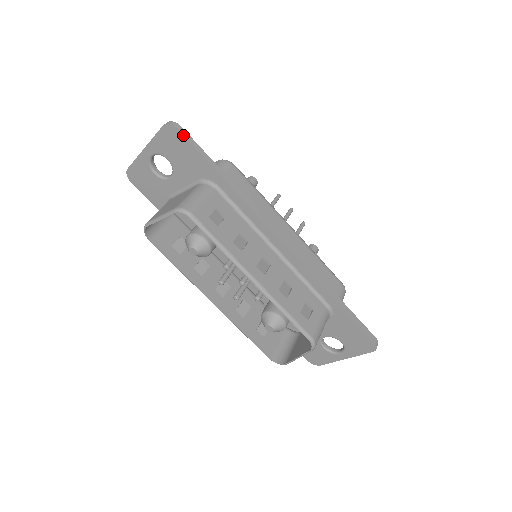
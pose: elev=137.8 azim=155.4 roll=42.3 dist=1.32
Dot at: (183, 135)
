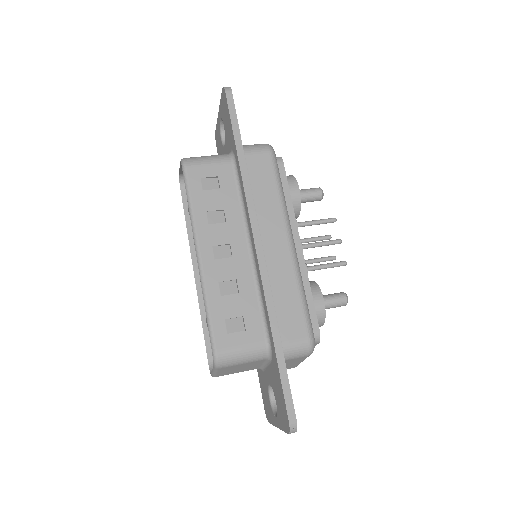
Dot at: (227, 100)
